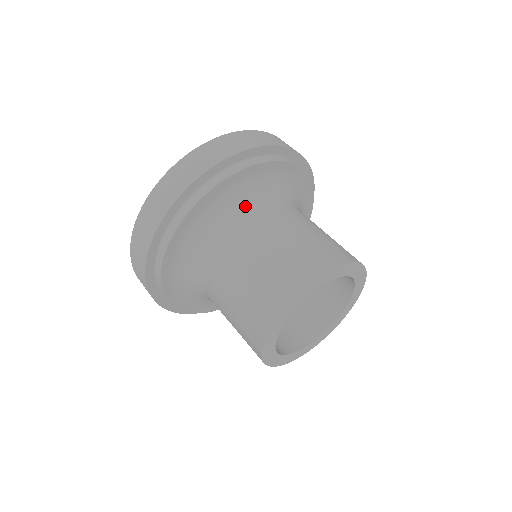
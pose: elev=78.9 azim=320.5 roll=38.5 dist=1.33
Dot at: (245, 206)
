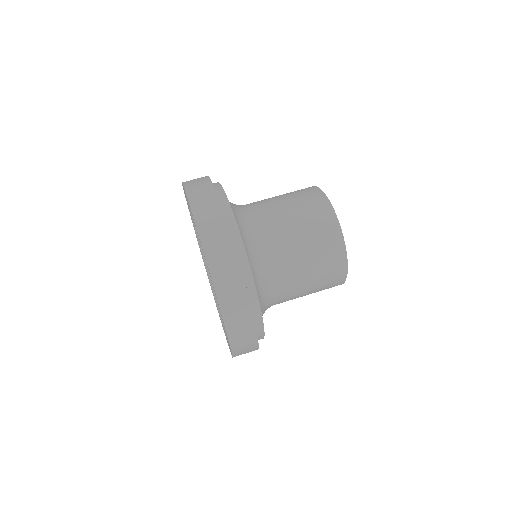
Dot at: (261, 275)
